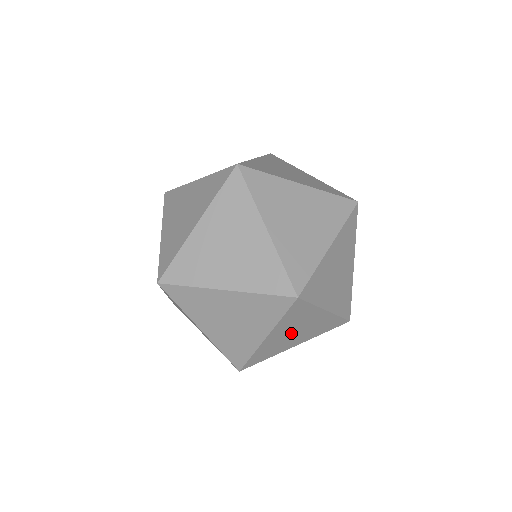
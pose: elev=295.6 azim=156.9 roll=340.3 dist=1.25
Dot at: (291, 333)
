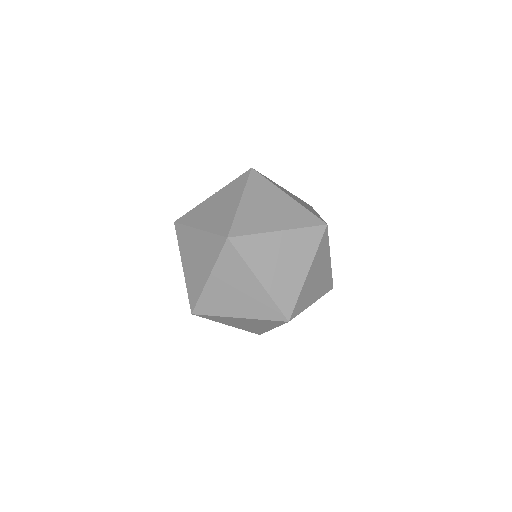
Dot at: occluded
